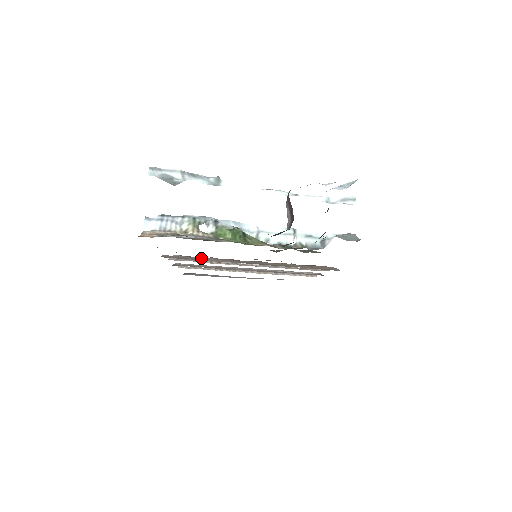
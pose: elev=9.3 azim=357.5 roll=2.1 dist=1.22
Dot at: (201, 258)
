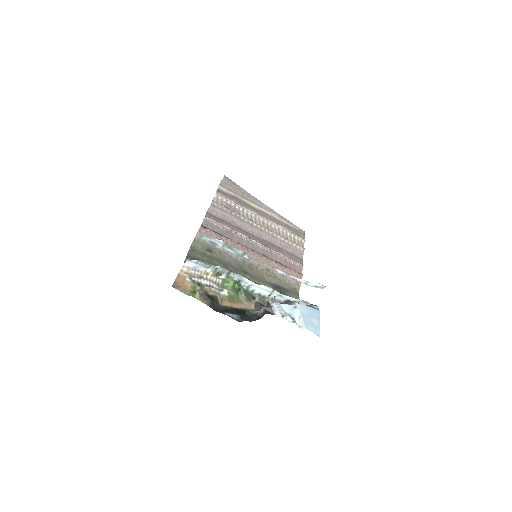
Dot at: occluded
